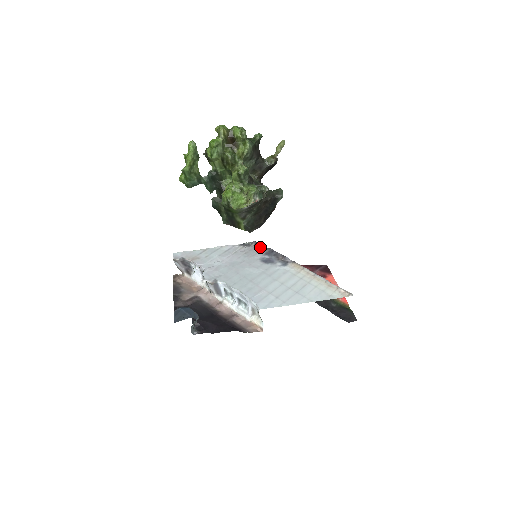
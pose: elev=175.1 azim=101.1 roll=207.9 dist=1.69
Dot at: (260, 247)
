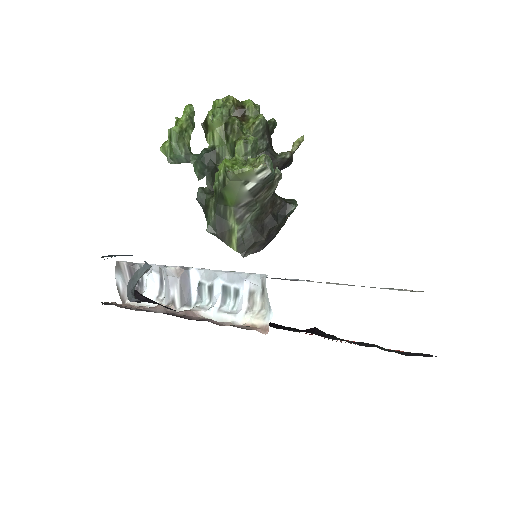
Dot at: occluded
